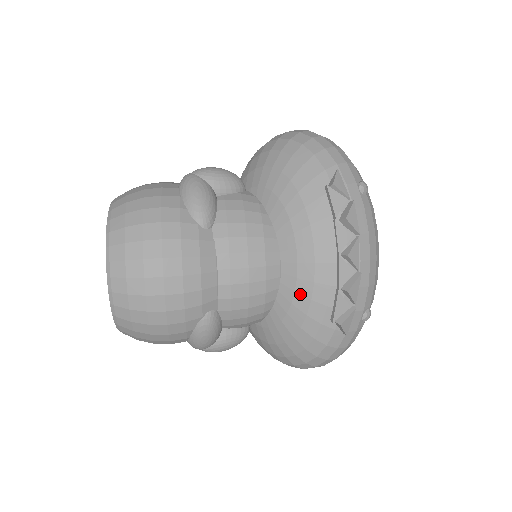
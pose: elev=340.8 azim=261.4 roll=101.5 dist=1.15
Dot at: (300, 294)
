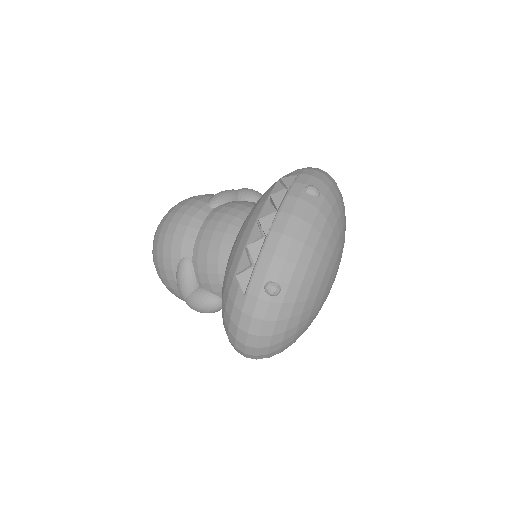
Dot at: (232, 254)
